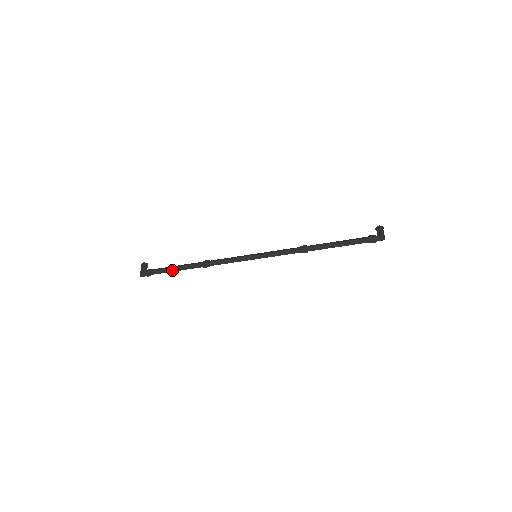
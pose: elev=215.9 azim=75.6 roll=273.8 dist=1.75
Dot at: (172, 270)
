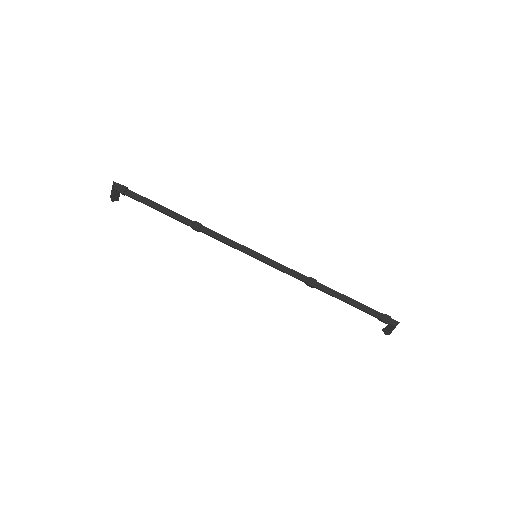
Dot at: (156, 203)
